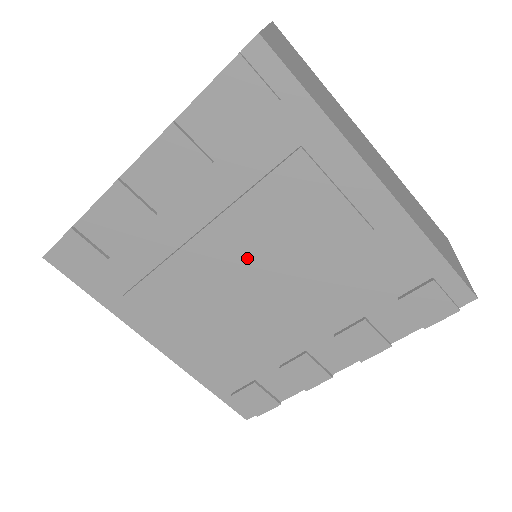
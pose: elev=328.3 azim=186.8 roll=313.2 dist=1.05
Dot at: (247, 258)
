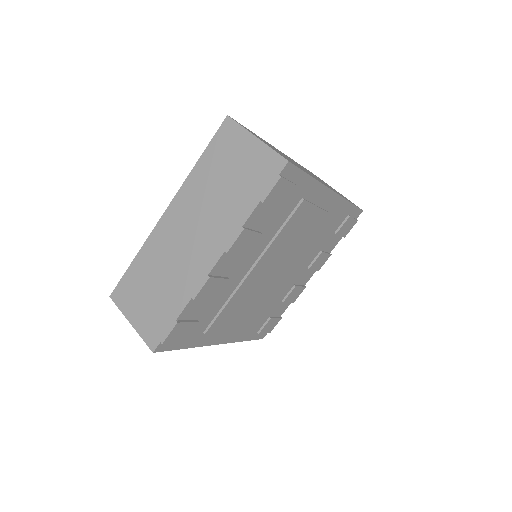
Dot at: (274, 265)
